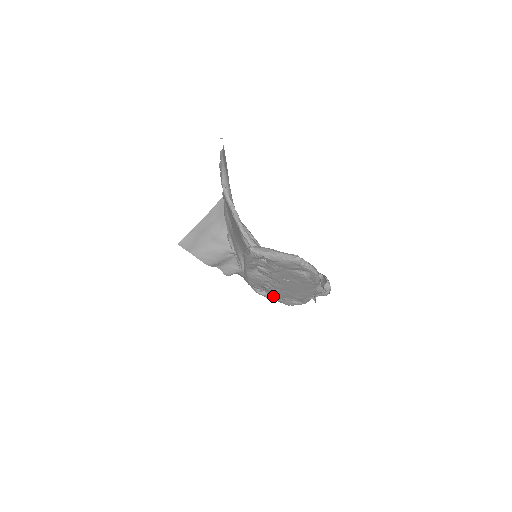
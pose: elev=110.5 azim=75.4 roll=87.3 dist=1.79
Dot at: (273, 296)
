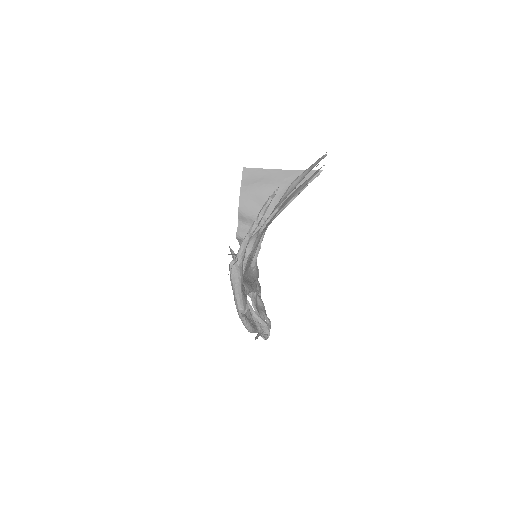
Dot at: occluded
